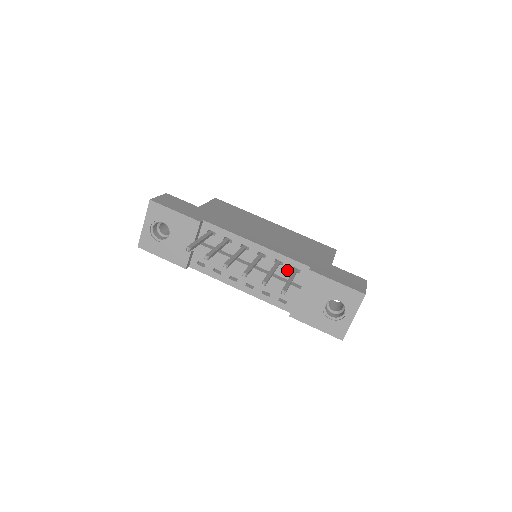
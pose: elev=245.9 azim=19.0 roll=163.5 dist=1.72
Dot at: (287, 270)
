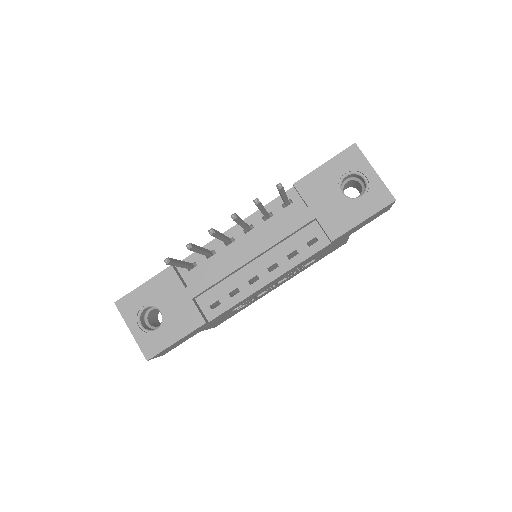
Dot at: (281, 213)
